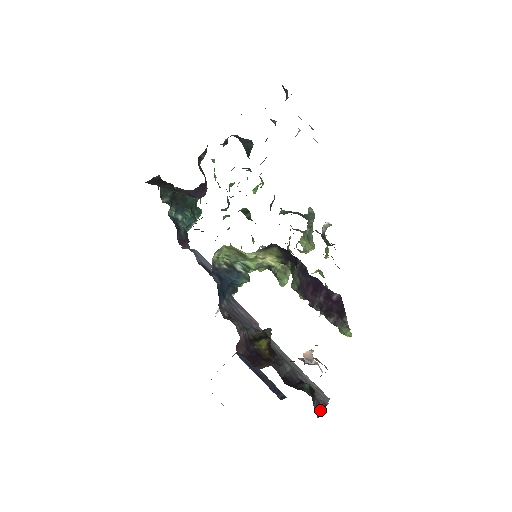
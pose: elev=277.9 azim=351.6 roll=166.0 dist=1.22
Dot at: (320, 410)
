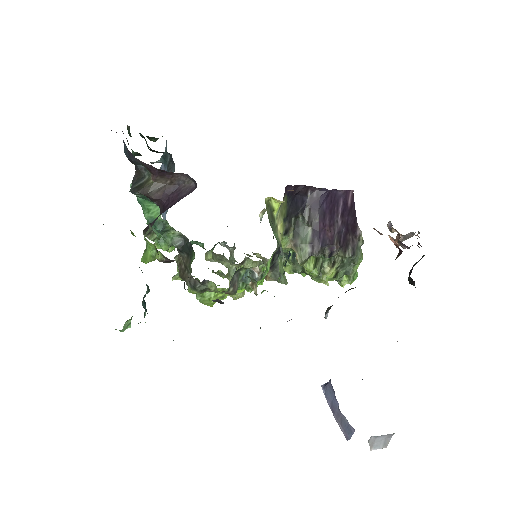
Dot at: occluded
